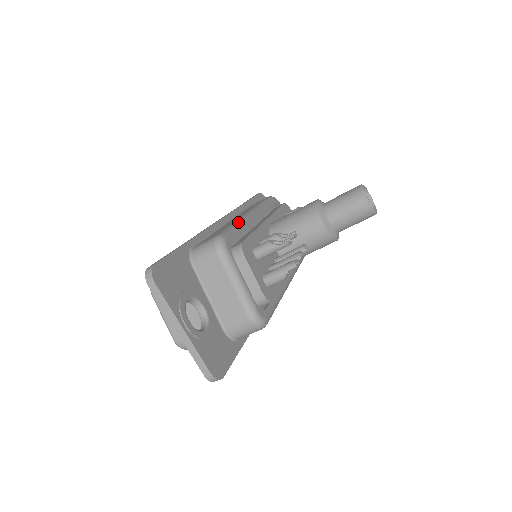
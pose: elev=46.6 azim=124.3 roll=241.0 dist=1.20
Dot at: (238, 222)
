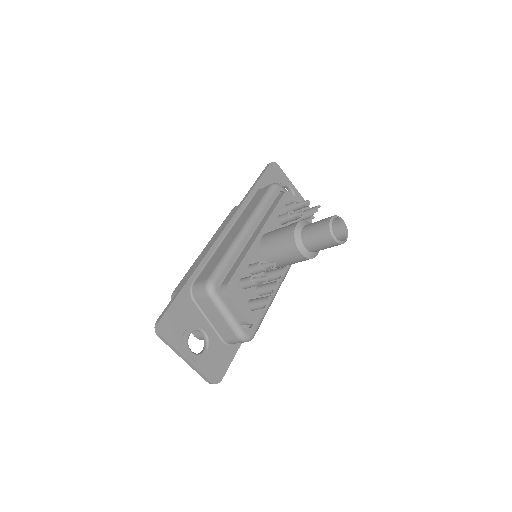
Dot at: (230, 251)
